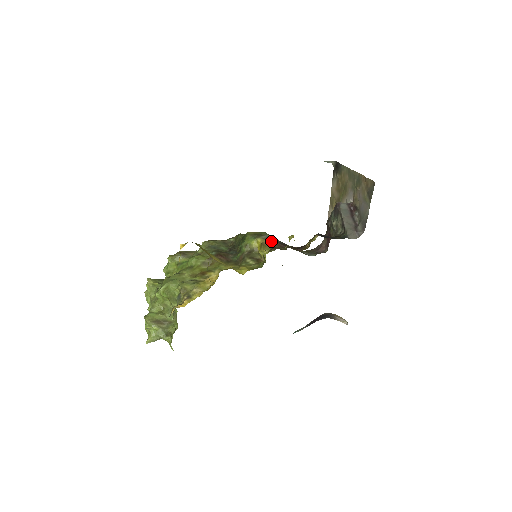
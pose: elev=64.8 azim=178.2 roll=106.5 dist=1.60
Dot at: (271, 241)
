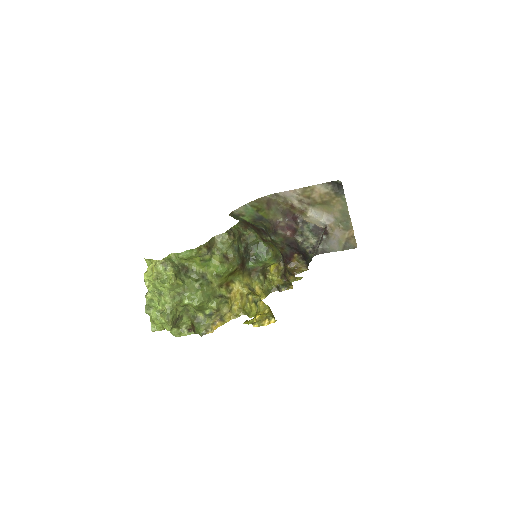
Dot at: (283, 267)
